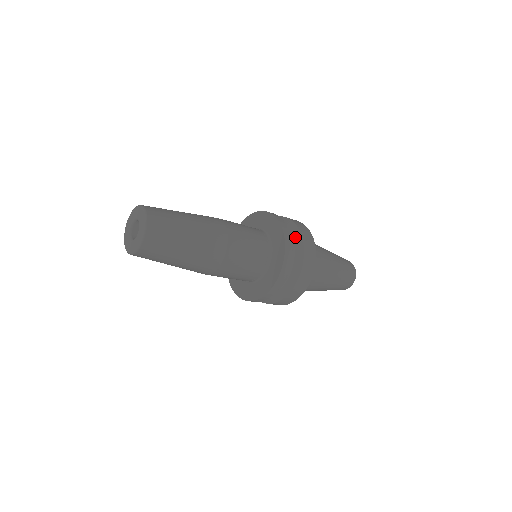
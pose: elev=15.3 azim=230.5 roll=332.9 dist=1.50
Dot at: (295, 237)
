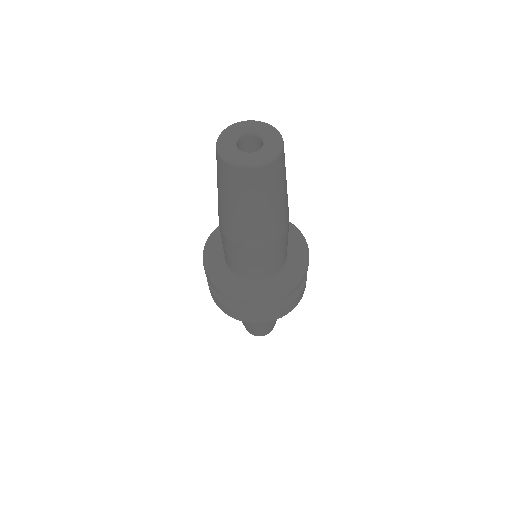
Dot at: occluded
